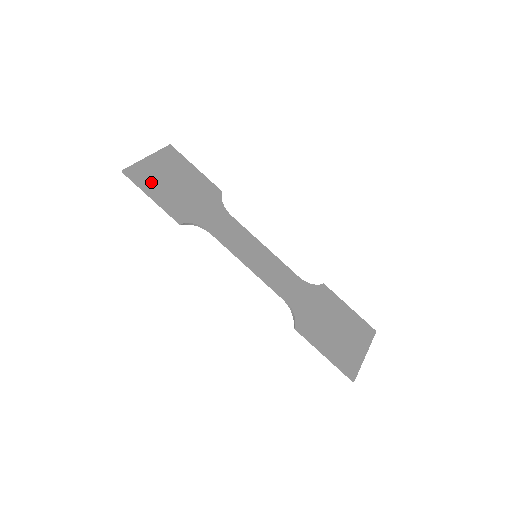
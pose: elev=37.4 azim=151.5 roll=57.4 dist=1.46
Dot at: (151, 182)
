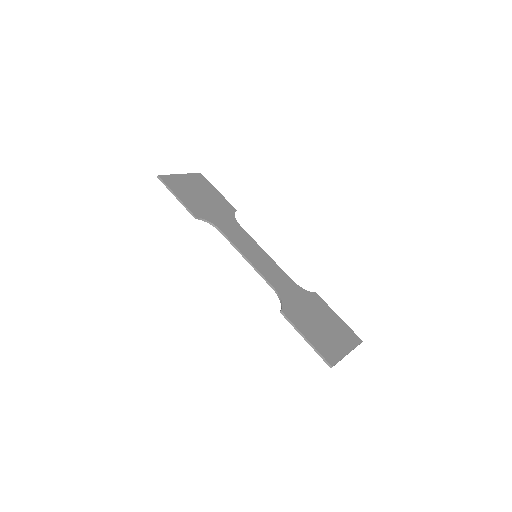
Dot at: (178, 188)
